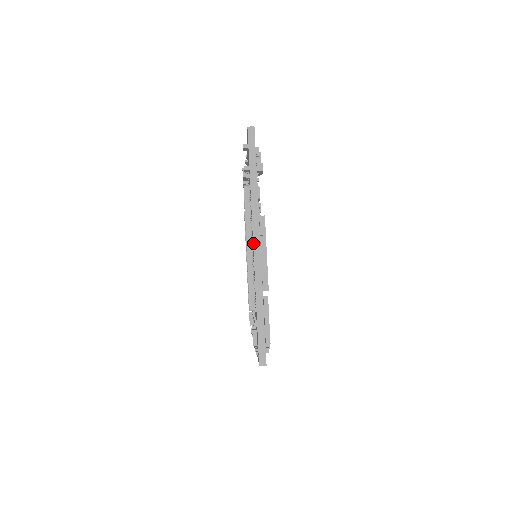
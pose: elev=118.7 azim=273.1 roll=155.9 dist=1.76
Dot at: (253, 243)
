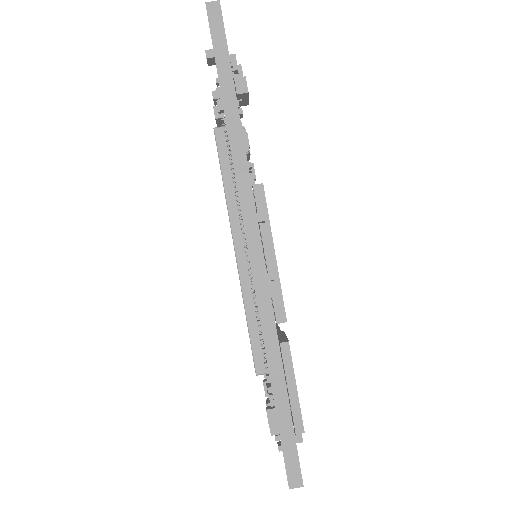
Dot at: (246, 242)
